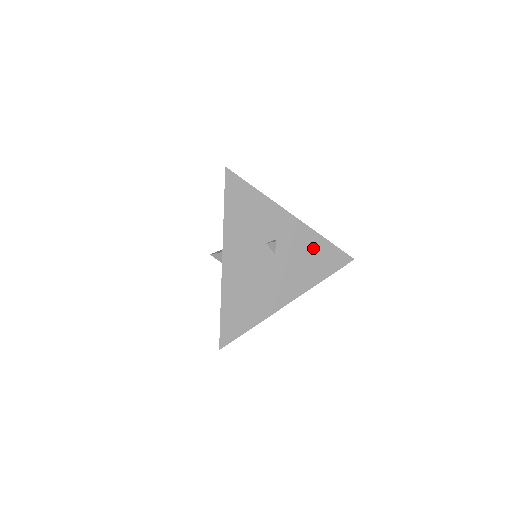
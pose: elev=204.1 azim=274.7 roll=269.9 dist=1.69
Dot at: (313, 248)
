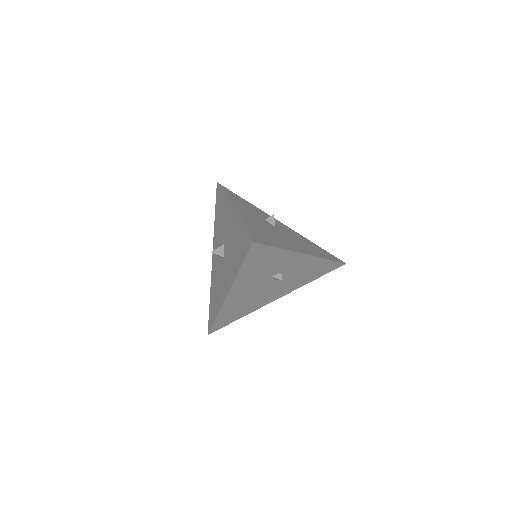
Dot at: (313, 267)
